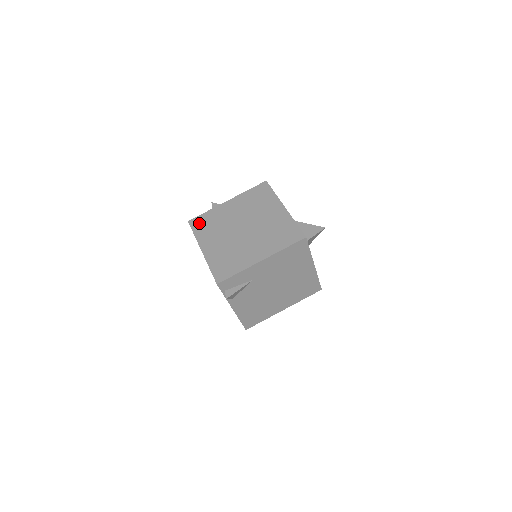
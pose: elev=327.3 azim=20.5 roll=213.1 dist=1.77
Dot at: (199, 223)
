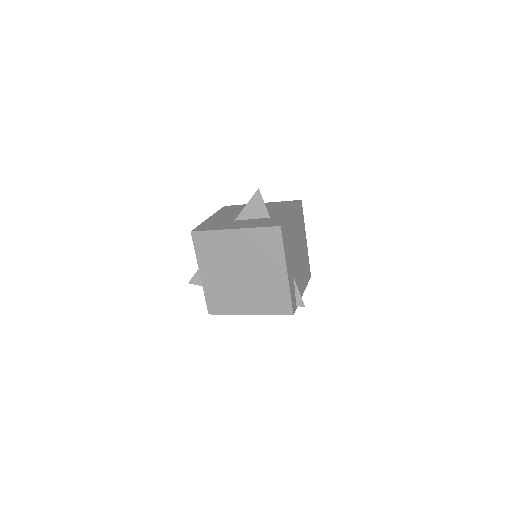
Dot at: (216, 307)
